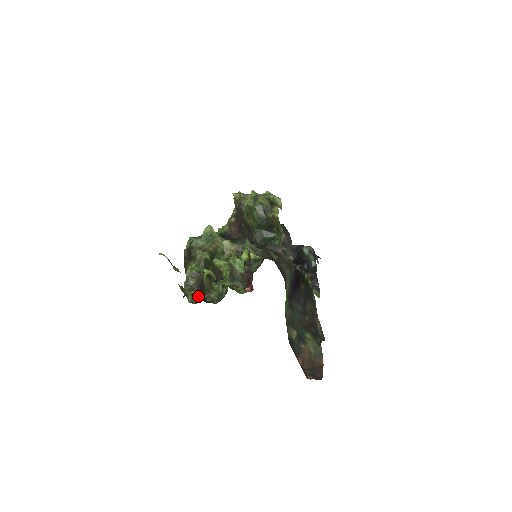
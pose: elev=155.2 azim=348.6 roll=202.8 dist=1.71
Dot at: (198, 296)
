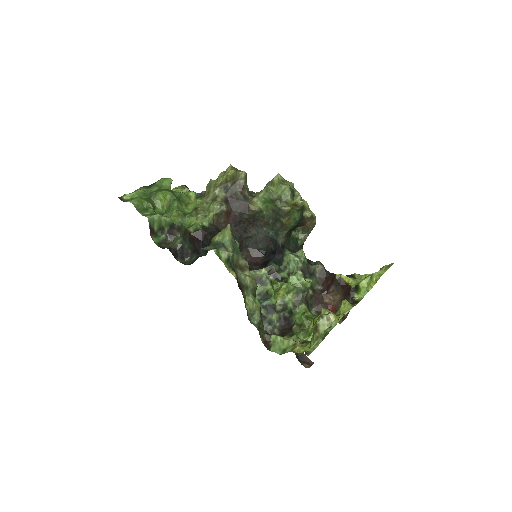
Dot at: occluded
